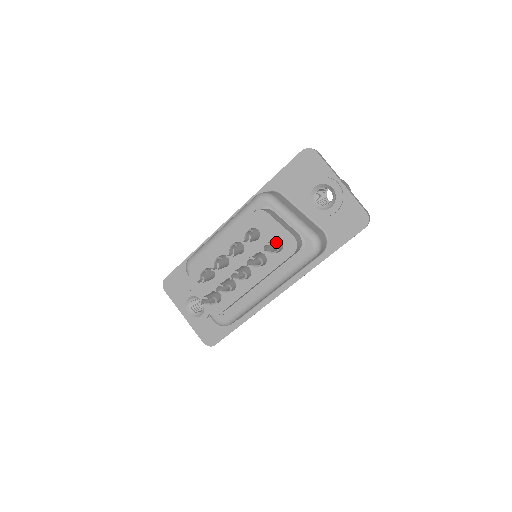
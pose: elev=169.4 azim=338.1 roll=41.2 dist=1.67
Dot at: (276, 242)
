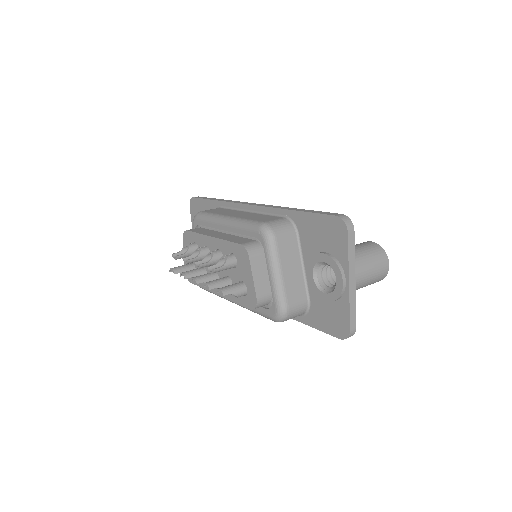
Dot at: (236, 291)
